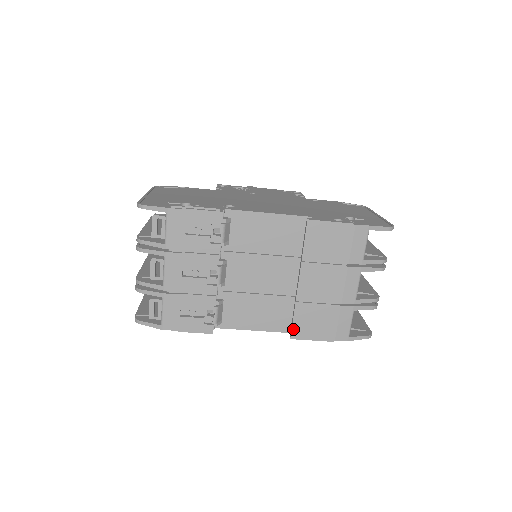
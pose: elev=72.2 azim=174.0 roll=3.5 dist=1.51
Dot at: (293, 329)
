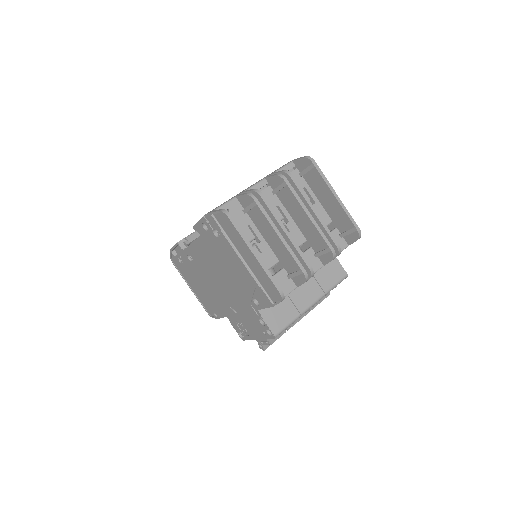
Dot at: occluded
